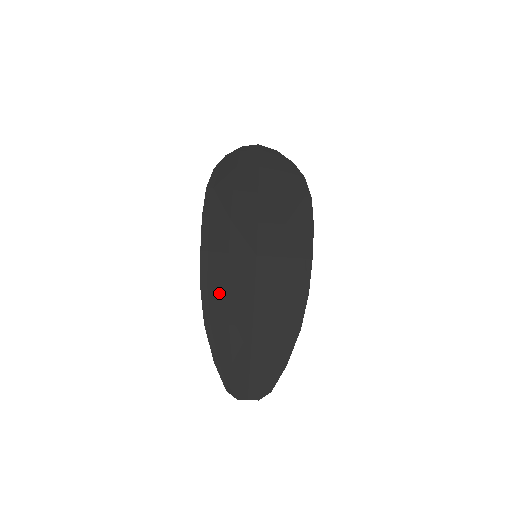
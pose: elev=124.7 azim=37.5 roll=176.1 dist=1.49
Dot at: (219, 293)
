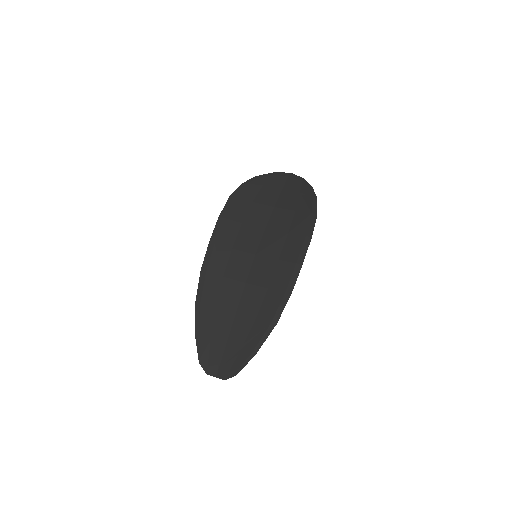
Dot at: (215, 279)
